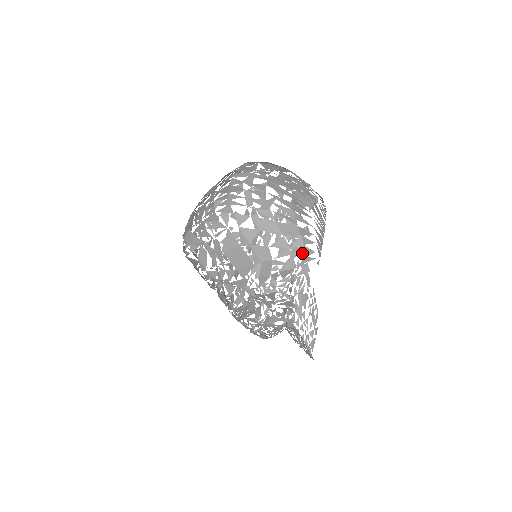
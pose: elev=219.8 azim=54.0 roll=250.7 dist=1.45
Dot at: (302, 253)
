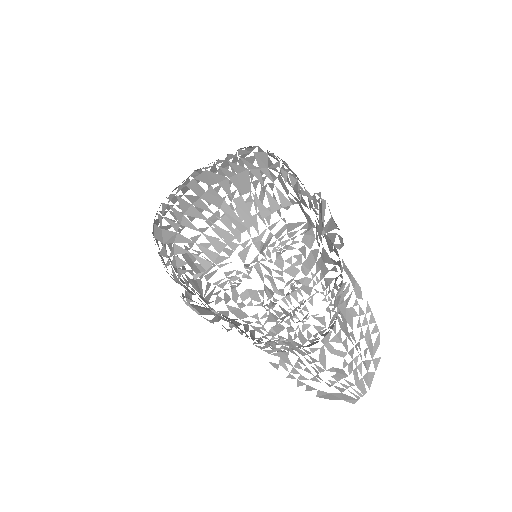
Dot at: (175, 264)
